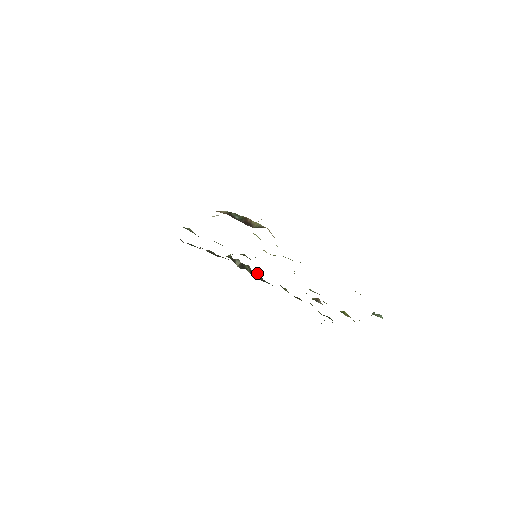
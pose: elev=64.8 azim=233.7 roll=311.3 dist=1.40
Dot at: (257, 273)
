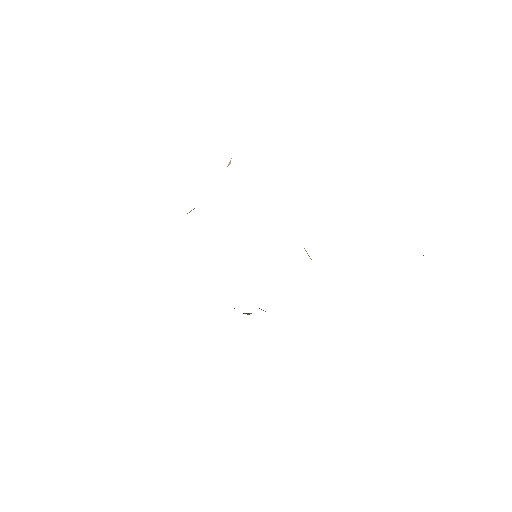
Dot at: occluded
